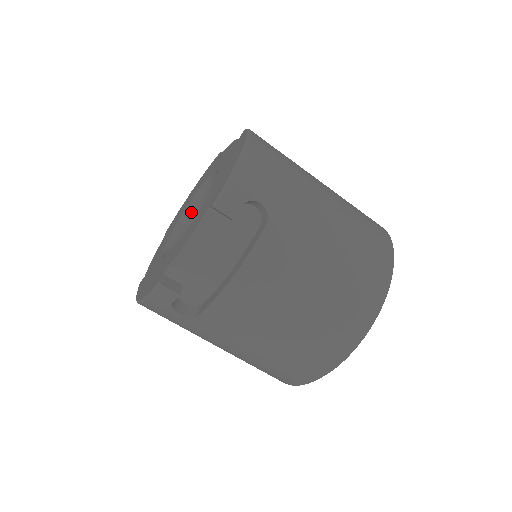
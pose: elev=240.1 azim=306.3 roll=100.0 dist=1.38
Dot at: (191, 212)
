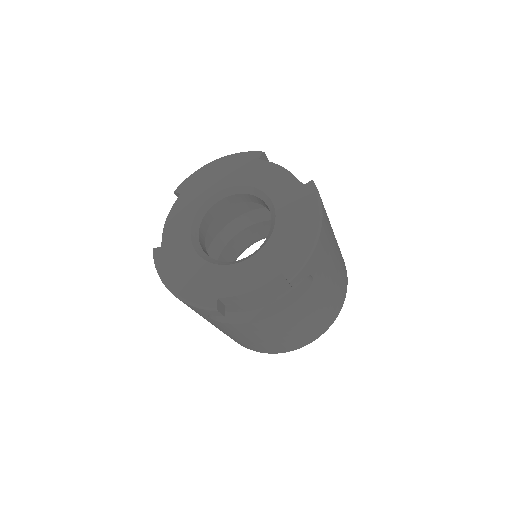
Dot at: (219, 201)
